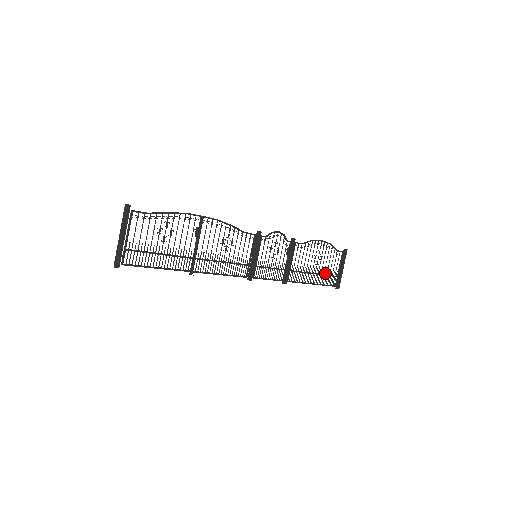
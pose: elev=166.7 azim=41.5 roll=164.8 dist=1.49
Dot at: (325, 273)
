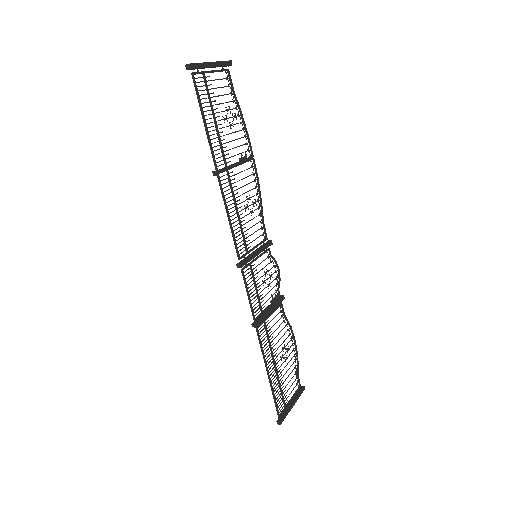
Dot at: occluded
